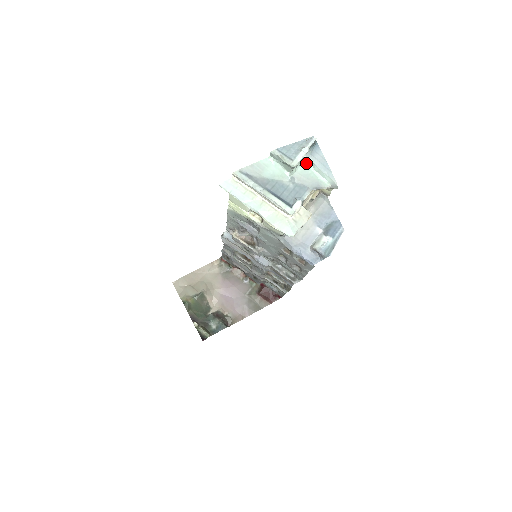
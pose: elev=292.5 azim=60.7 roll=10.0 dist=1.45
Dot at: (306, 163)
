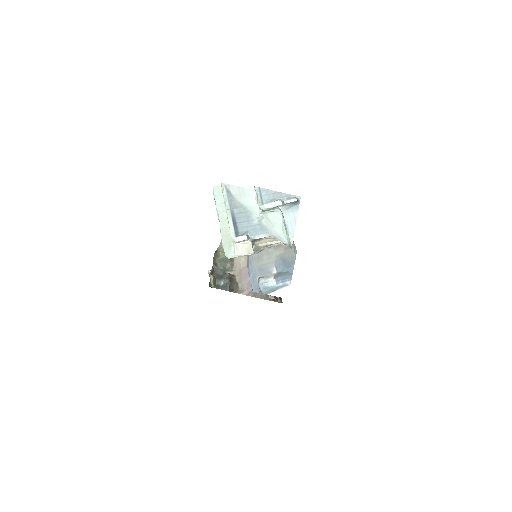
Dot at: (281, 213)
